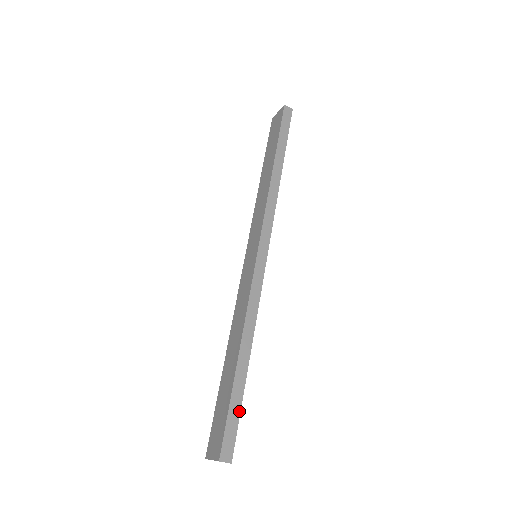
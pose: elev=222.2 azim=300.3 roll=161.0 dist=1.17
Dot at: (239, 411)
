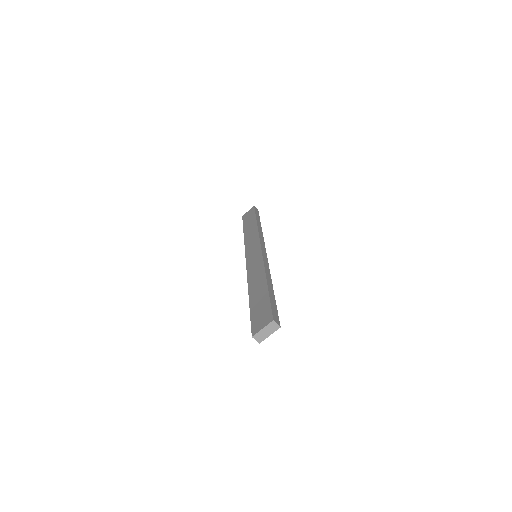
Dot at: (276, 306)
